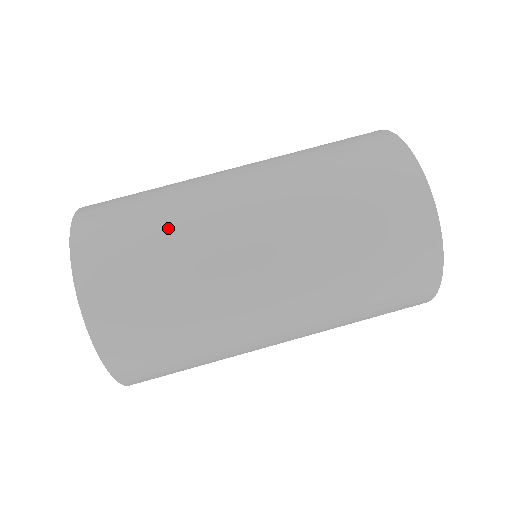
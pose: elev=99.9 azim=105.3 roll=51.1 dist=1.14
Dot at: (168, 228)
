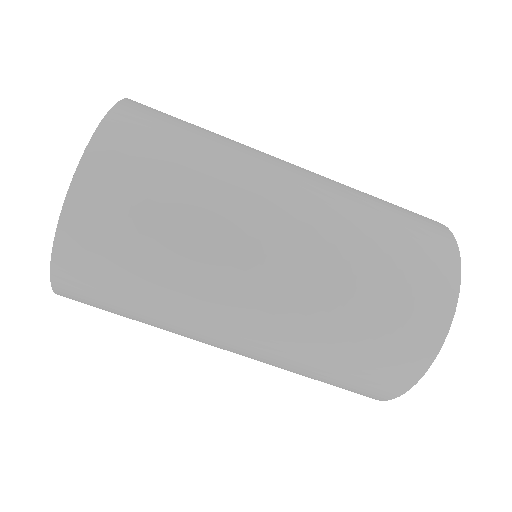
Dot at: (173, 258)
